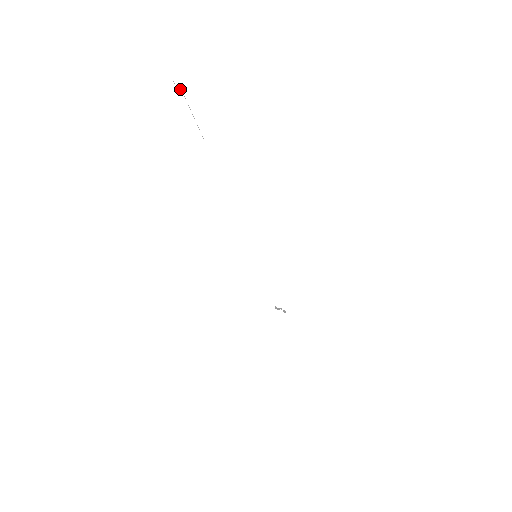
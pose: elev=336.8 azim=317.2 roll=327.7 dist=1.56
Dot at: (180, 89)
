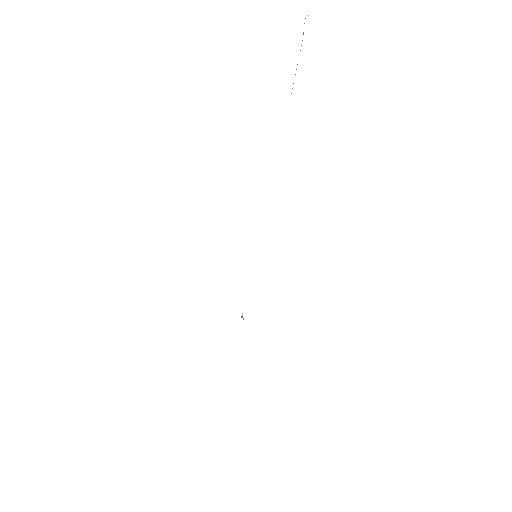
Dot at: (303, 33)
